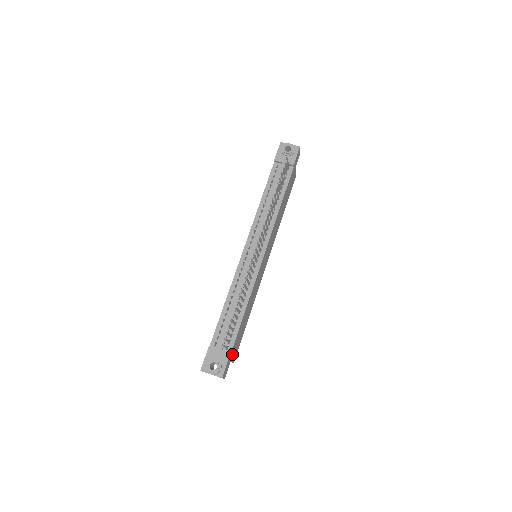
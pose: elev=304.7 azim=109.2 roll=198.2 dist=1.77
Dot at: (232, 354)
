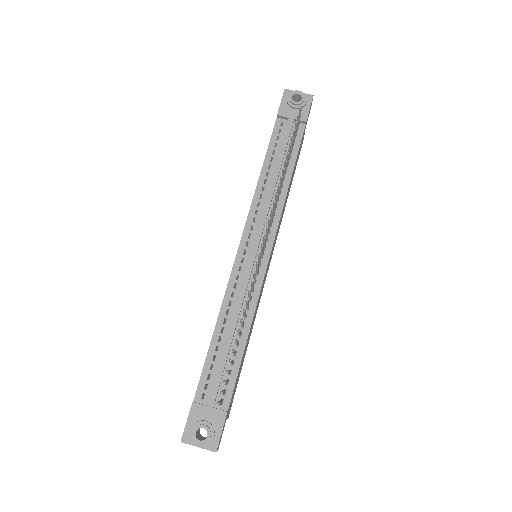
Dot at: occluded
